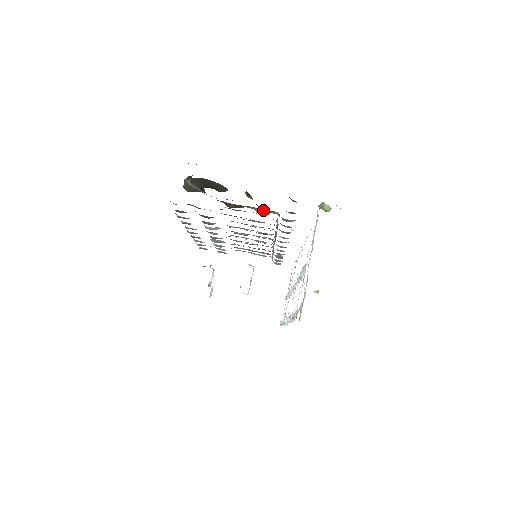
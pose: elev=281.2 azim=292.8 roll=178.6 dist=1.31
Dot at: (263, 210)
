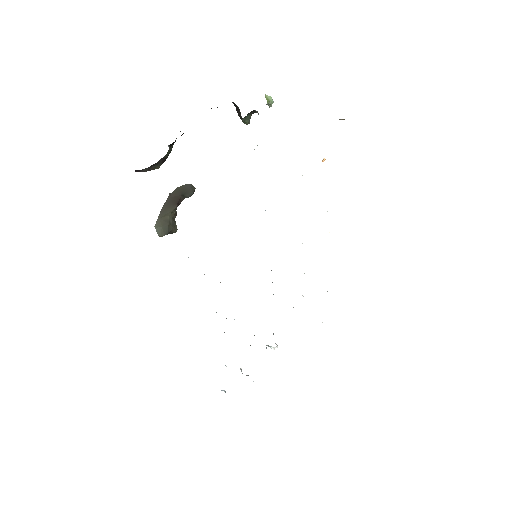
Dot at: occluded
